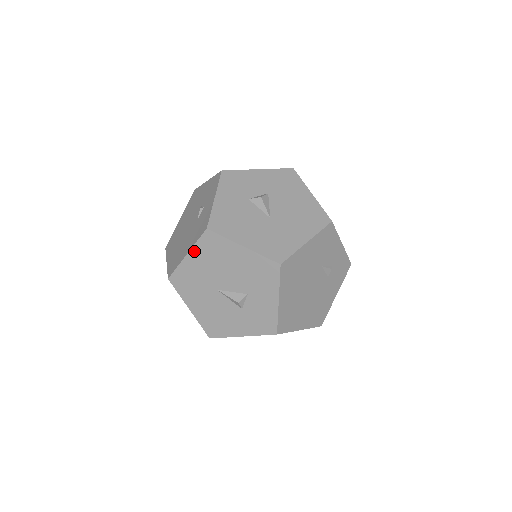
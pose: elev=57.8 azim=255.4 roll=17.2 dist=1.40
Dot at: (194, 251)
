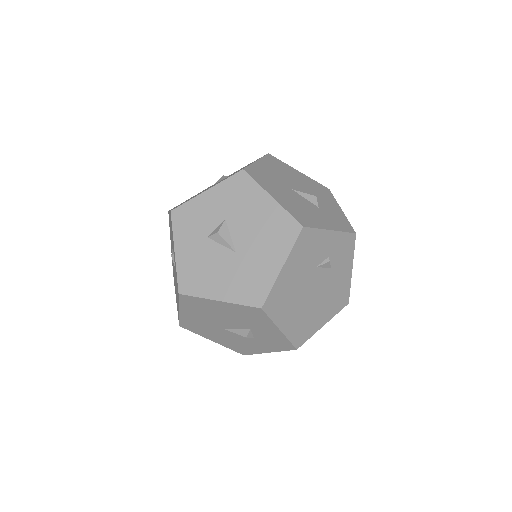
Dot at: (182, 308)
